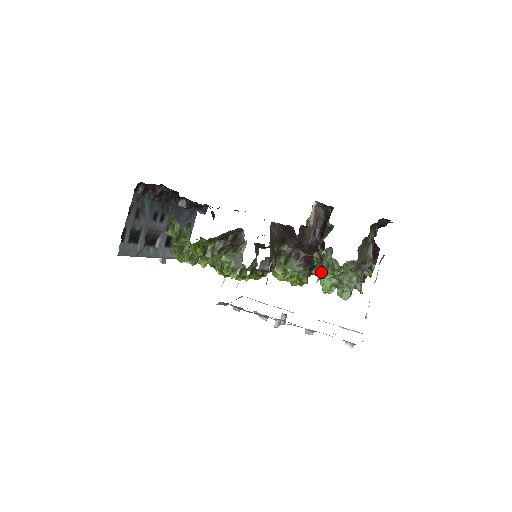
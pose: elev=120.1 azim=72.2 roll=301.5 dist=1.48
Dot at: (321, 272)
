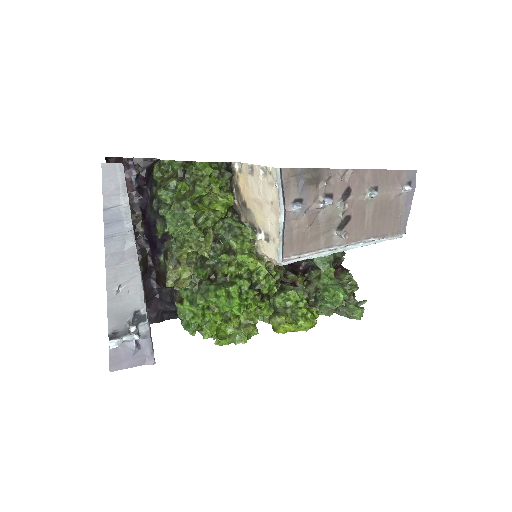
Dot at: (319, 290)
